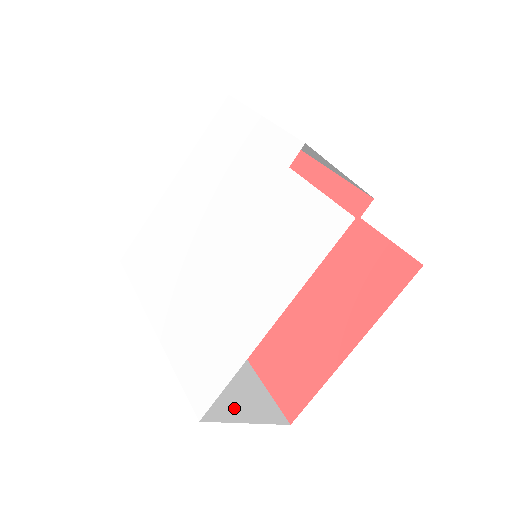
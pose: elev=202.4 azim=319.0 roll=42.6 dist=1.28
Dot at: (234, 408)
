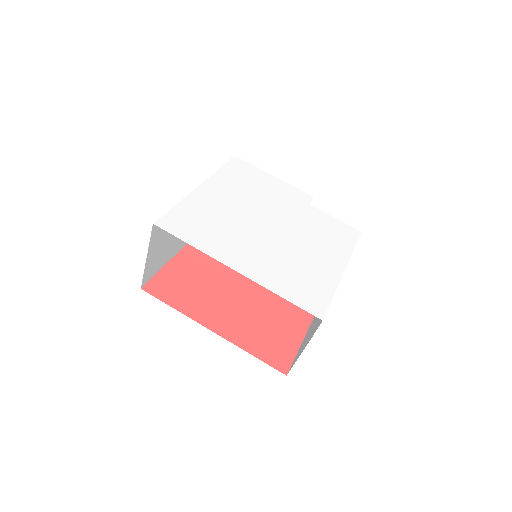
Dot at: occluded
